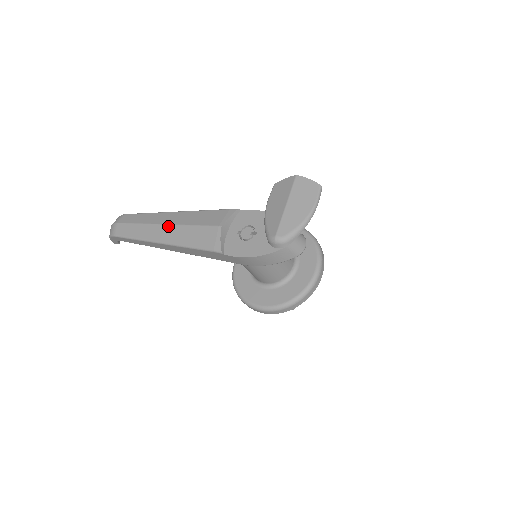
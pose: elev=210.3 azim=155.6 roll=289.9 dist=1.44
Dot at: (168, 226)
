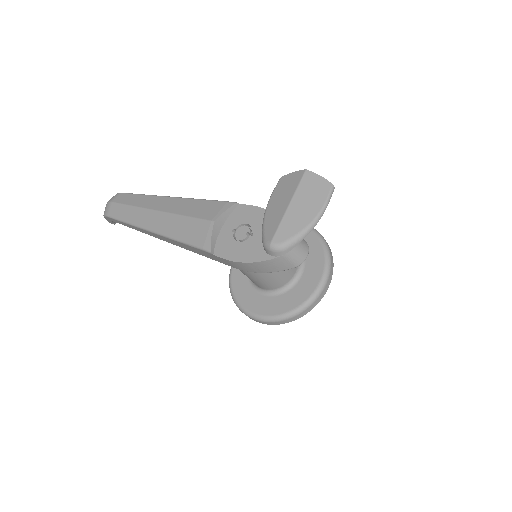
Dot at: (160, 213)
